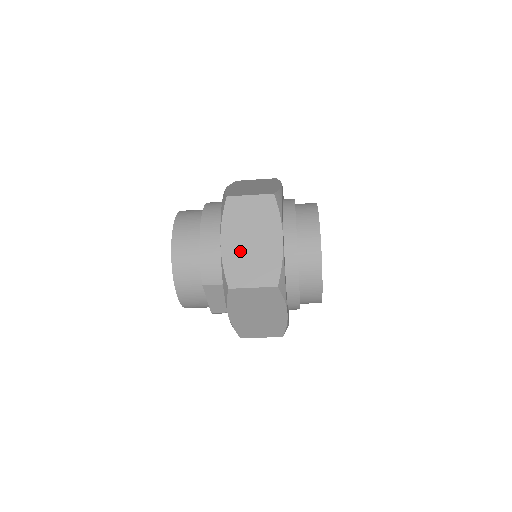
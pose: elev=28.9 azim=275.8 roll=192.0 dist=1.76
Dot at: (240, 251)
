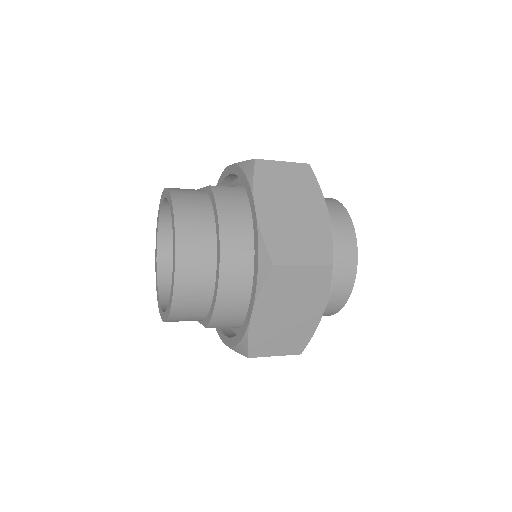
Dot at: (272, 324)
